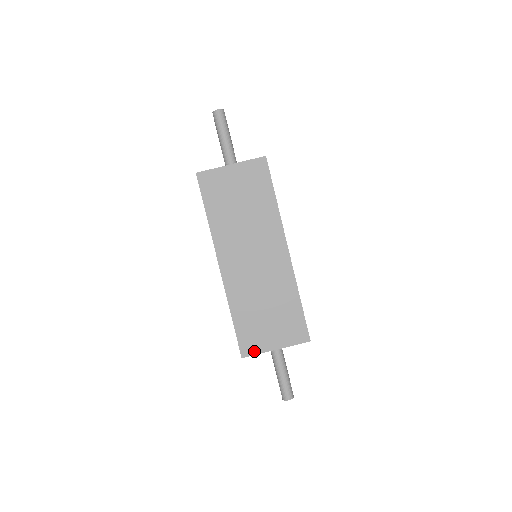
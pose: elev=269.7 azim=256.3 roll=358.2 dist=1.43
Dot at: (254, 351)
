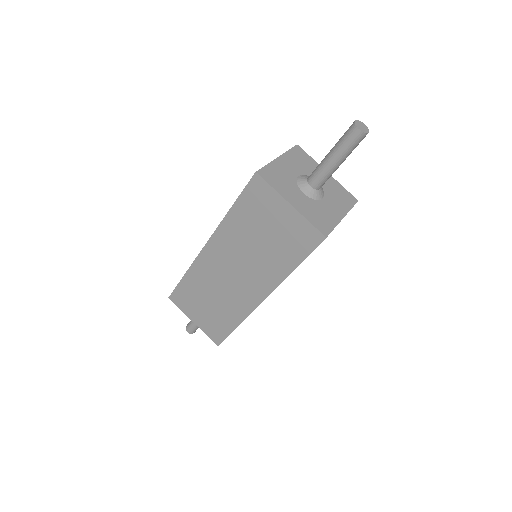
Dot at: (179, 305)
